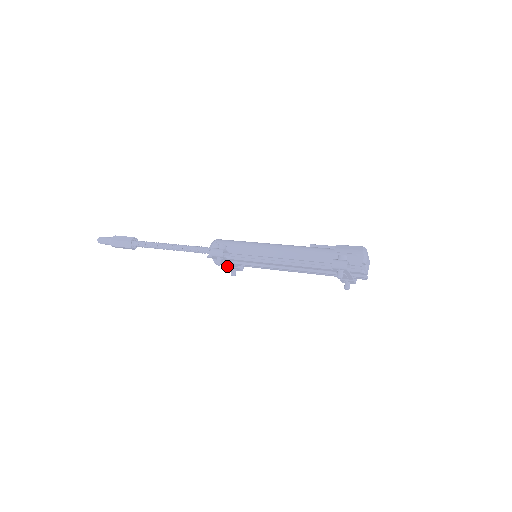
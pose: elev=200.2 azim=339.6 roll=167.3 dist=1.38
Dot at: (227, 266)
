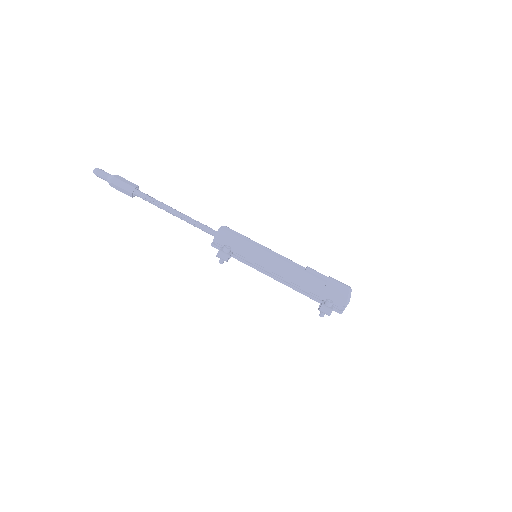
Dot at: occluded
